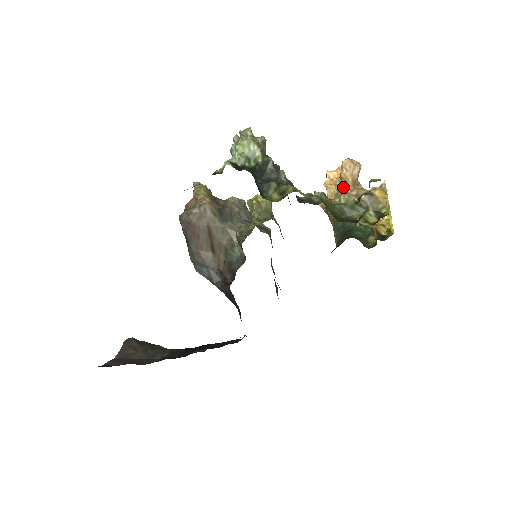
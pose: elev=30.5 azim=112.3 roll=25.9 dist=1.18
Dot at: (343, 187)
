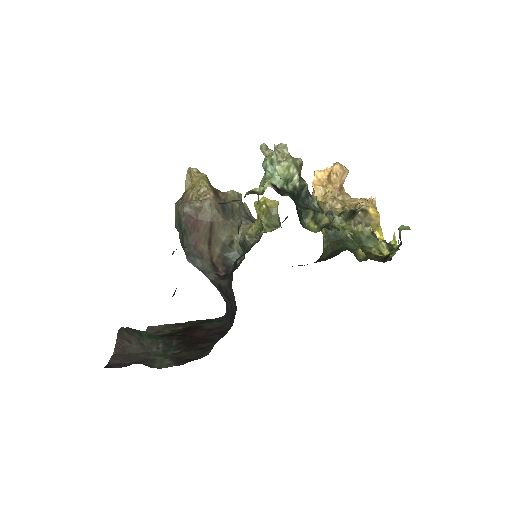
Dot at: (331, 190)
